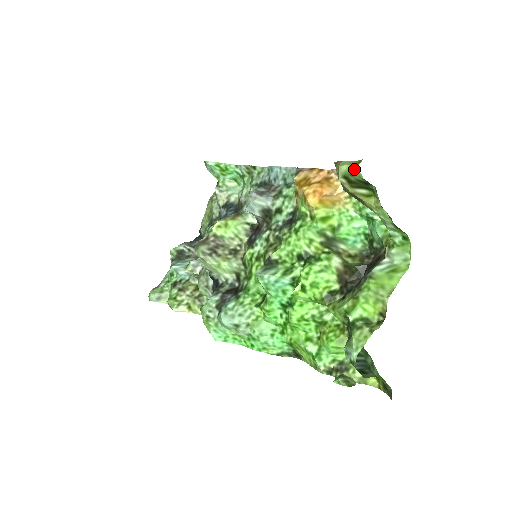
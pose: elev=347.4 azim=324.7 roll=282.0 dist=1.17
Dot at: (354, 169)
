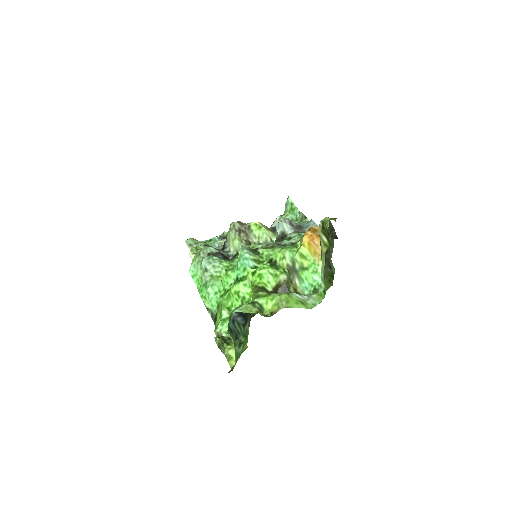
Dot at: (329, 219)
